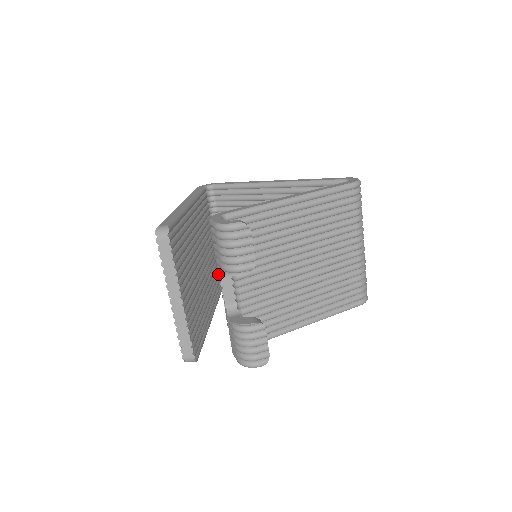
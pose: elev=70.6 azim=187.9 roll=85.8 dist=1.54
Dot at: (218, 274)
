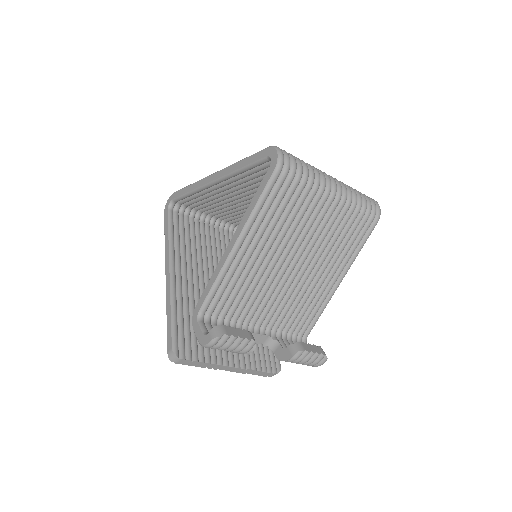
Dot at: occluded
